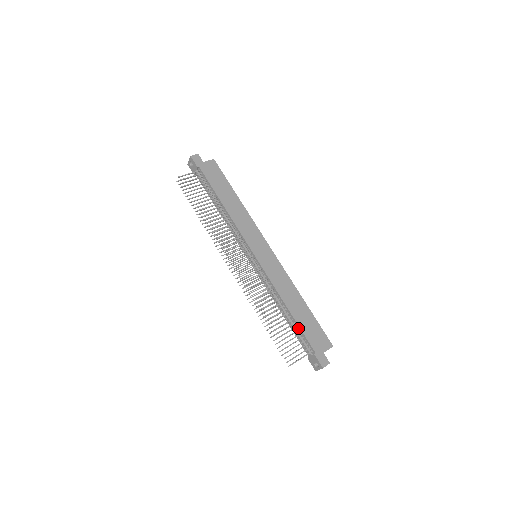
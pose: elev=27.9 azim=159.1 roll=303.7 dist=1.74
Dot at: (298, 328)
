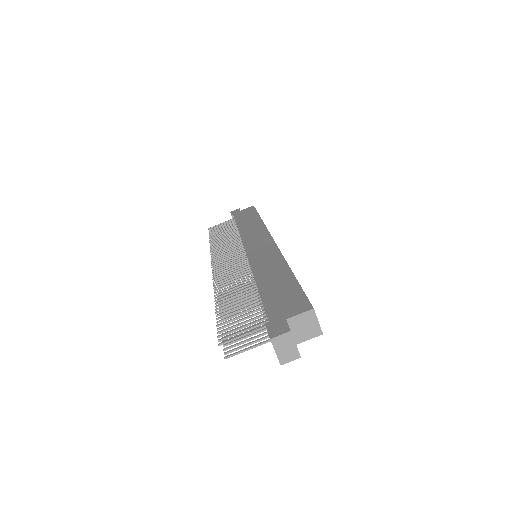
Dot at: occluded
